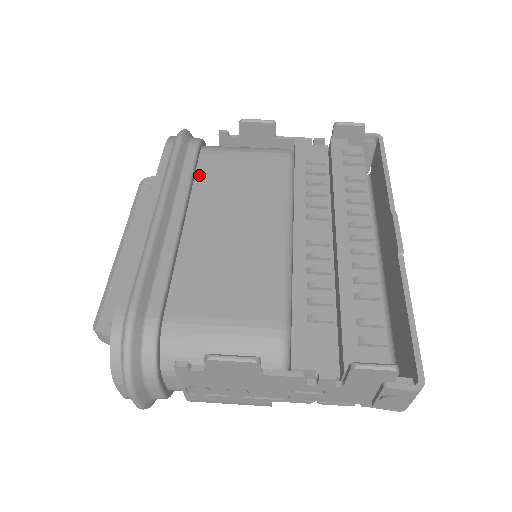
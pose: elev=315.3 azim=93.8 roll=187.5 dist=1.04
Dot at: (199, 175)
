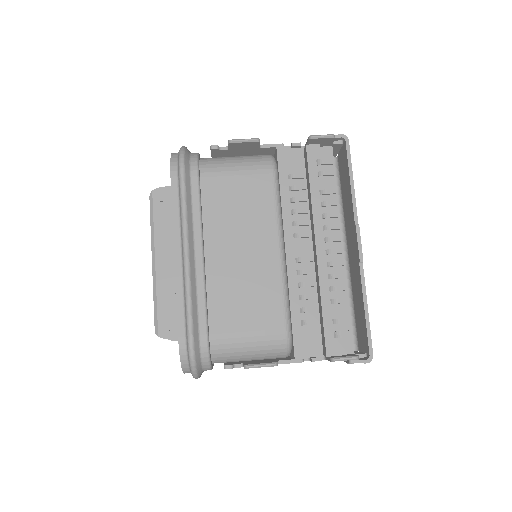
Dot at: (205, 203)
